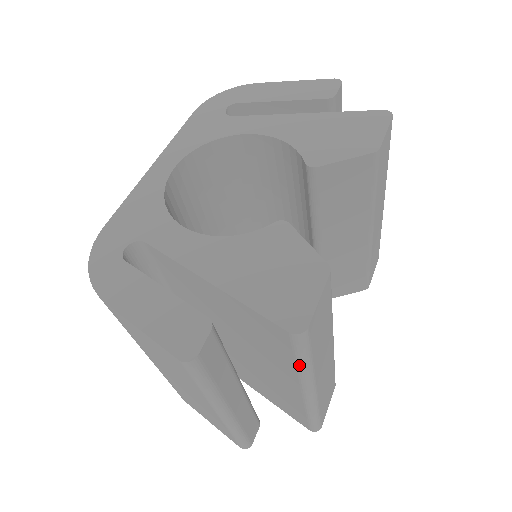
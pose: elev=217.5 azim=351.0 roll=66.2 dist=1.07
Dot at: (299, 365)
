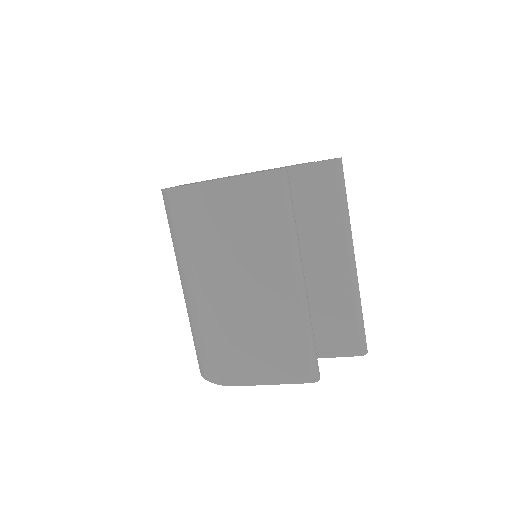
Dot at: (342, 207)
